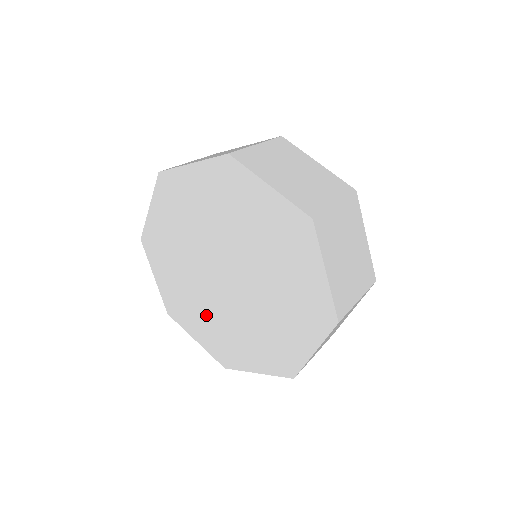
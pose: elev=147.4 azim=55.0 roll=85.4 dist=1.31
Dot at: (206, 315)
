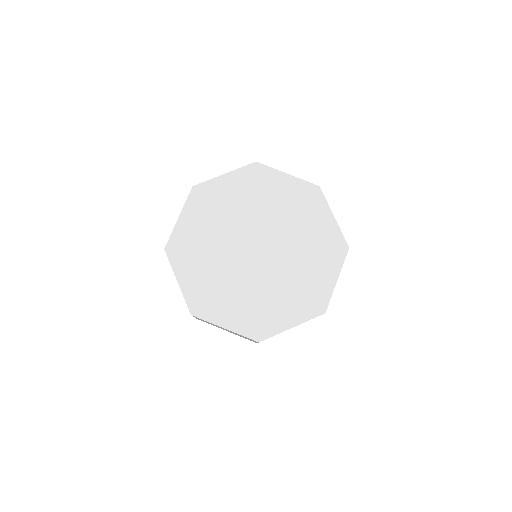
Dot at: (238, 294)
